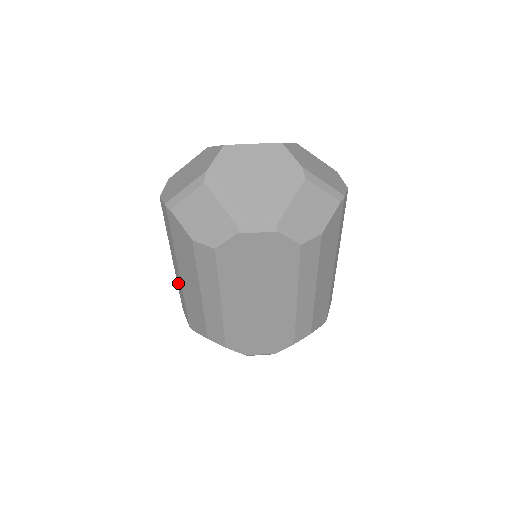
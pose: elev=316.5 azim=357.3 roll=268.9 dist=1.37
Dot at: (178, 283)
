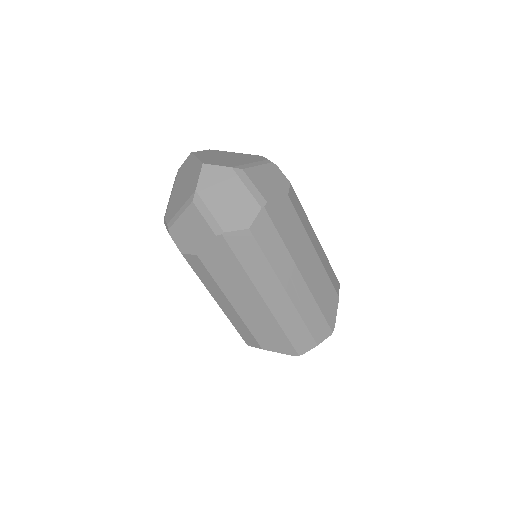
Dot at: occluded
